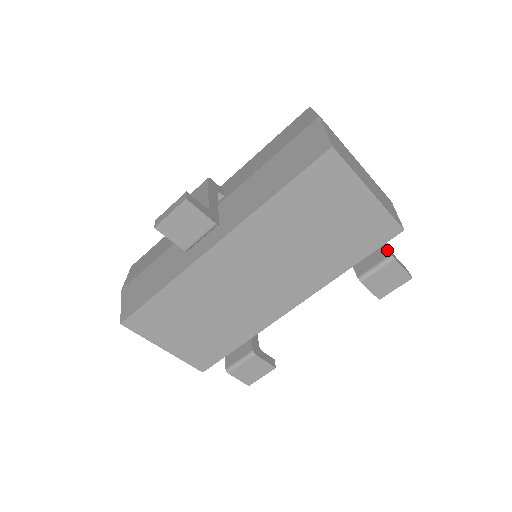
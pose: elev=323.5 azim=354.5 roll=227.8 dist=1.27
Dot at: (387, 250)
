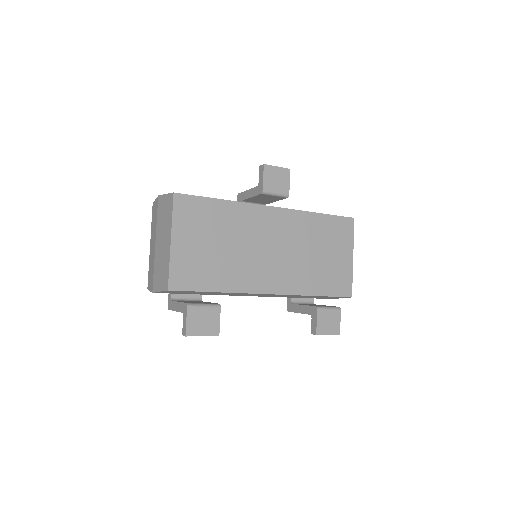
Dot at: (335, 306)
